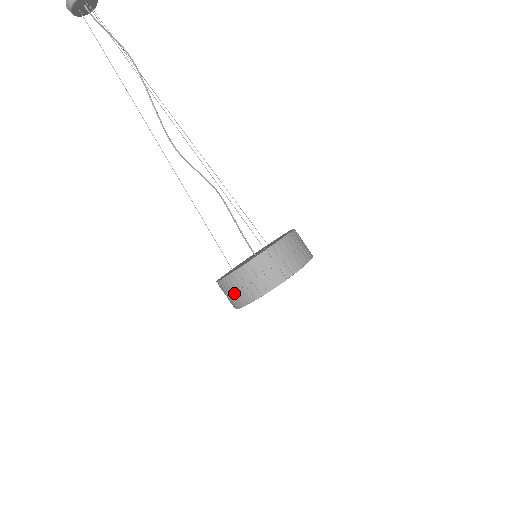
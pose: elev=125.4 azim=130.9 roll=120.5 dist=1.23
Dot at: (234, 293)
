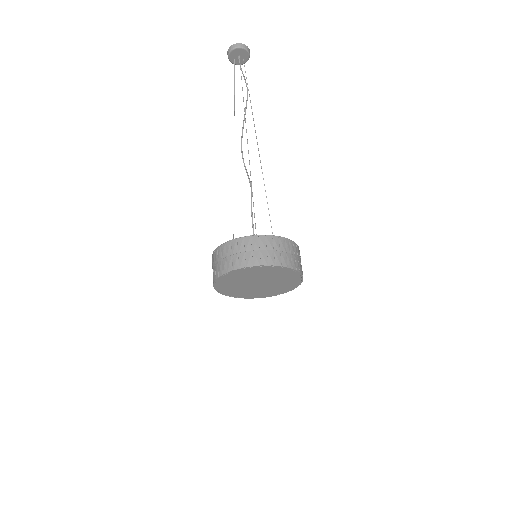
Dot at: (214, 267)
